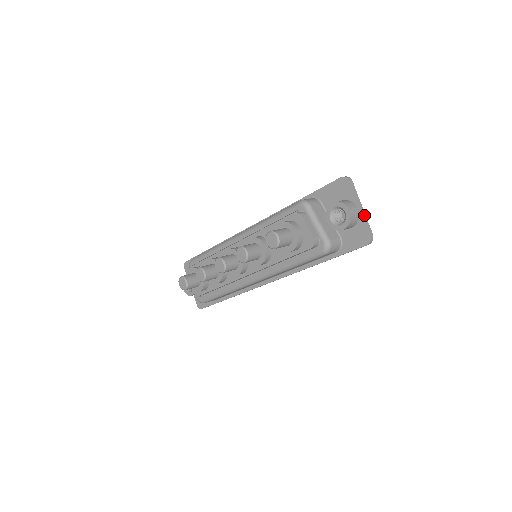
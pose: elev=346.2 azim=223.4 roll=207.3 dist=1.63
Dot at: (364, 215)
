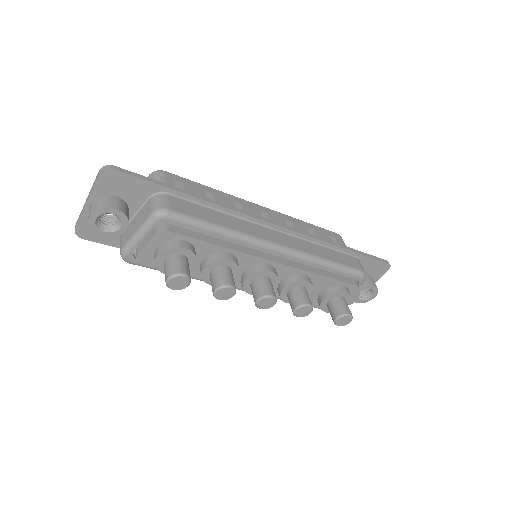
Dot at: occluded
